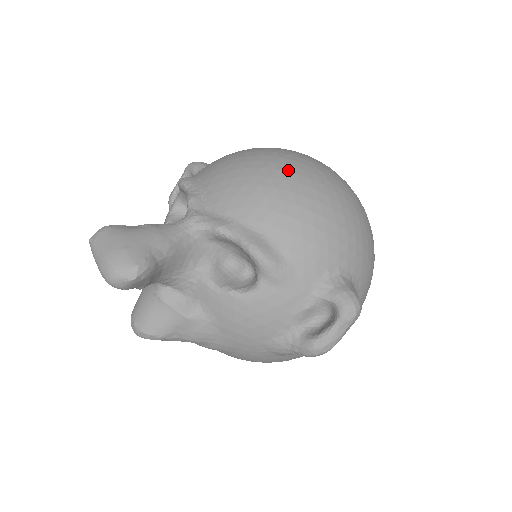
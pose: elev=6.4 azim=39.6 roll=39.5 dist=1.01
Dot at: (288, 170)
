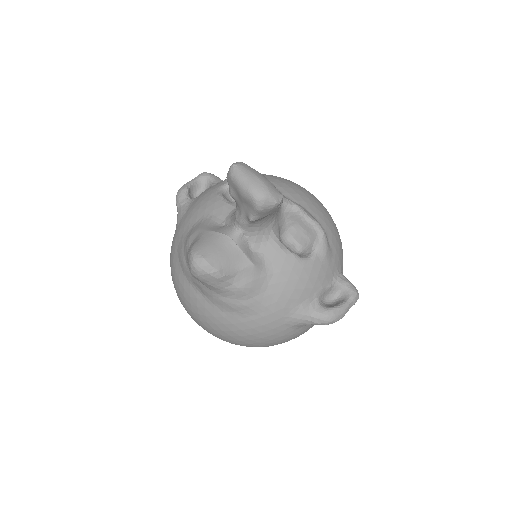
Dot at: occluded
